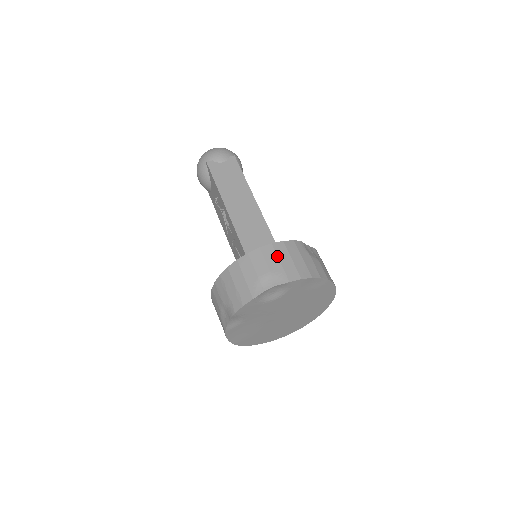
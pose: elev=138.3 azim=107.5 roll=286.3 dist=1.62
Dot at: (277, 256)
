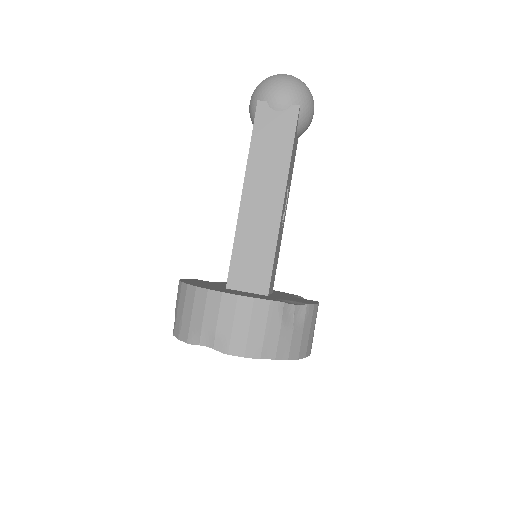
Dot at: (234, 315)
